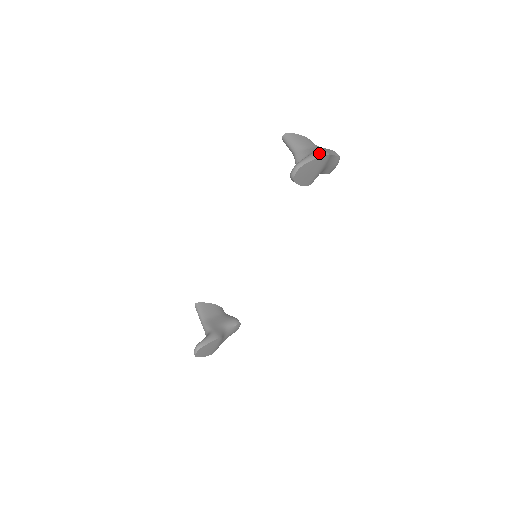
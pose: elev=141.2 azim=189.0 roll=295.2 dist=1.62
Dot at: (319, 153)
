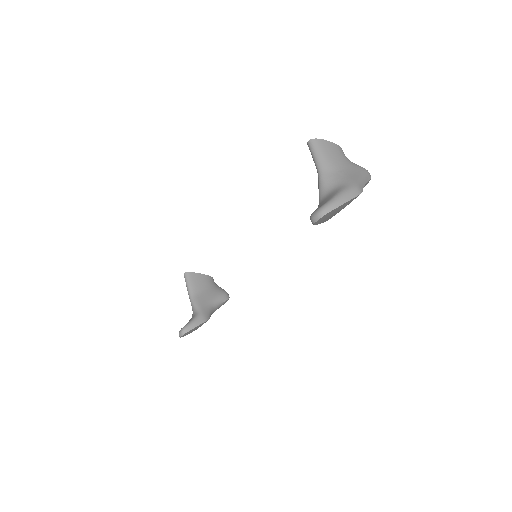
Dot at: (349, 193)
